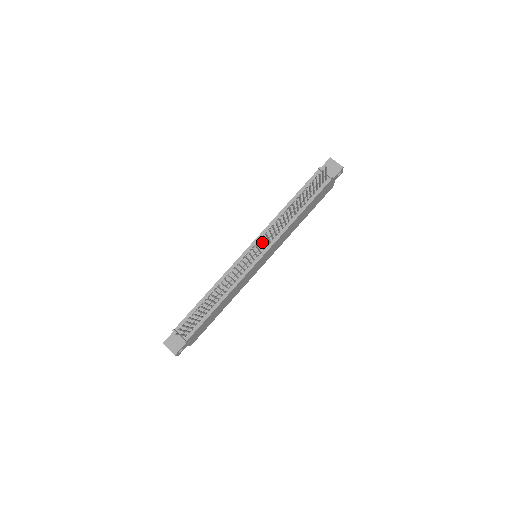
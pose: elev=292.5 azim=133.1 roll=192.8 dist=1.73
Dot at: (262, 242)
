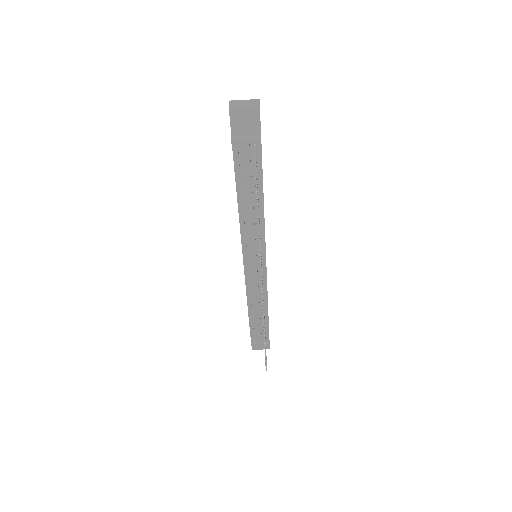
Dot at: (253, 255)
